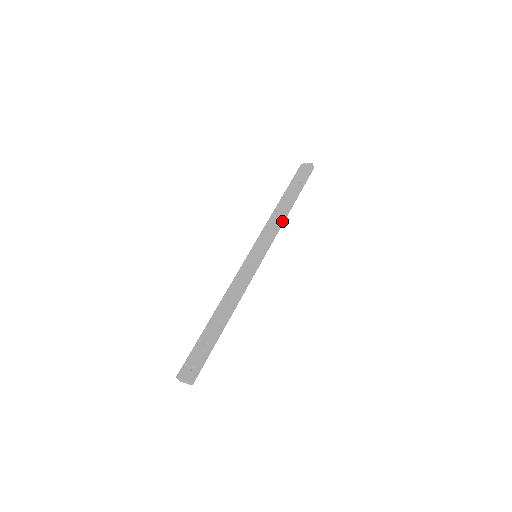
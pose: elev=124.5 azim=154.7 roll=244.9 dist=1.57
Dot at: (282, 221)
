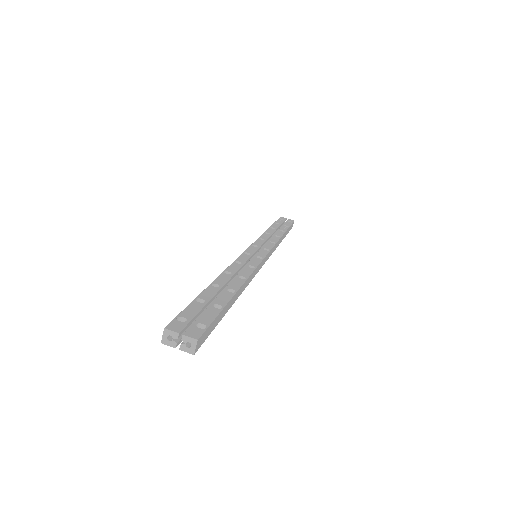
Dot at: (277, 244)
